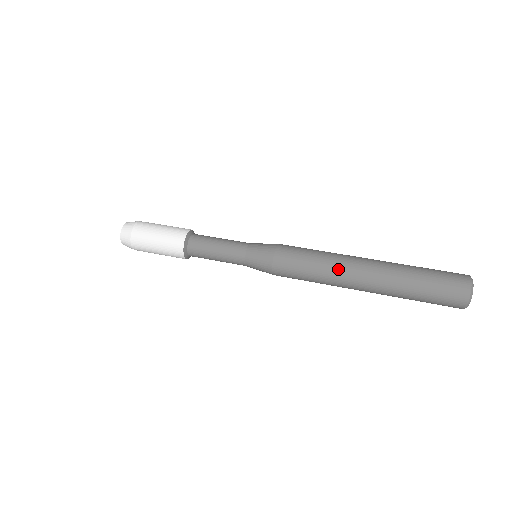
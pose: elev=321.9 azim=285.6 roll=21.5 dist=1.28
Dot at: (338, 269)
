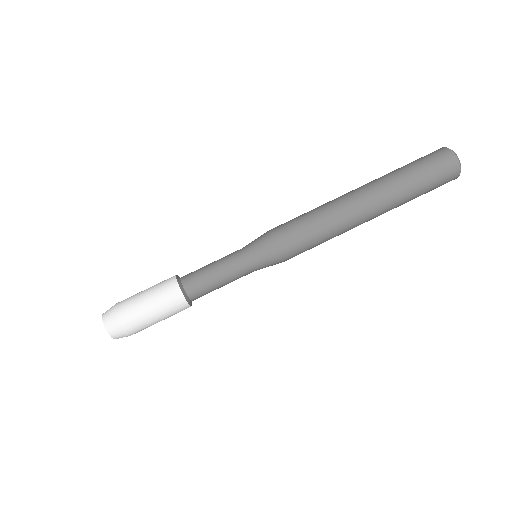
Dot at: (346, 227)
